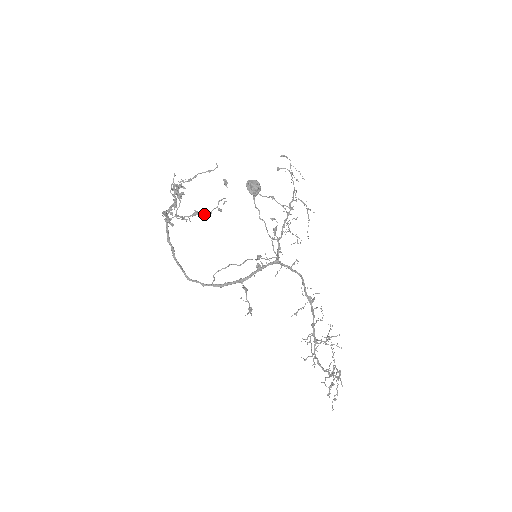
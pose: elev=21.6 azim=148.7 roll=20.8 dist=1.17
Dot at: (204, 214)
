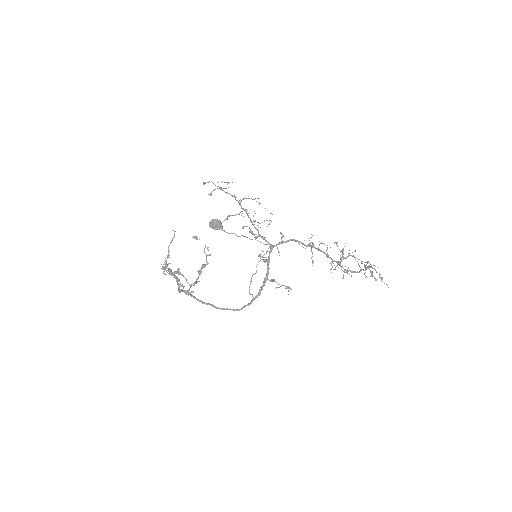
Dot at: (204, 267)
